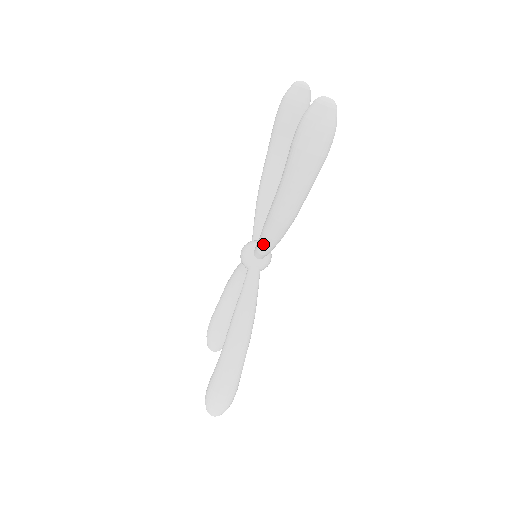
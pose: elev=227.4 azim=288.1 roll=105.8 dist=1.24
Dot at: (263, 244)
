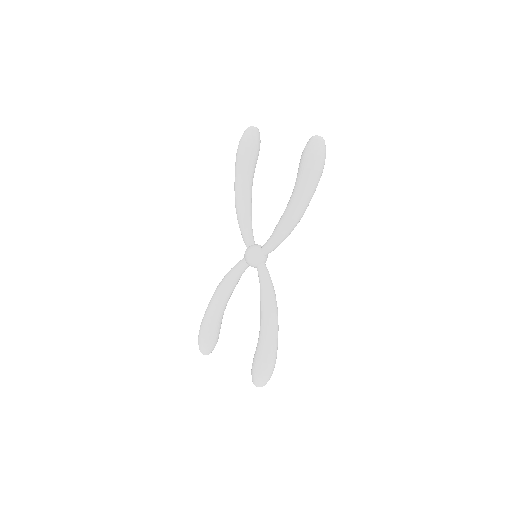
Dot at: (278, 241)
